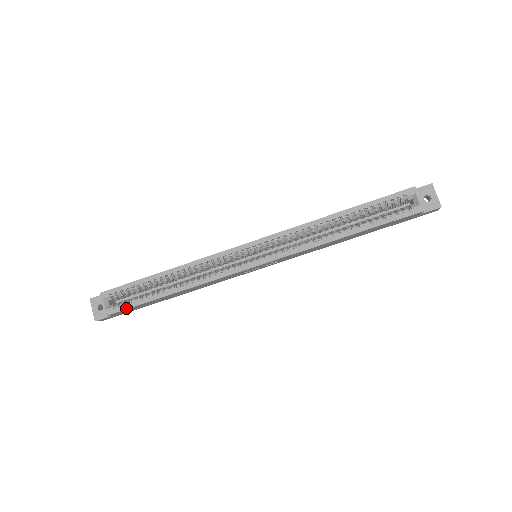
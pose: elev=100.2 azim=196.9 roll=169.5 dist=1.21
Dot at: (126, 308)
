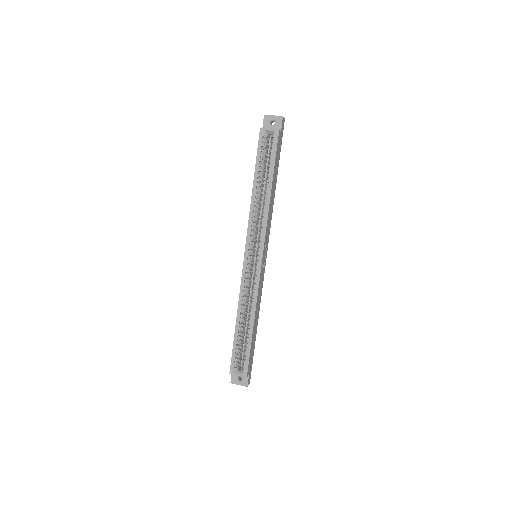
Dot at: (248, 361)
